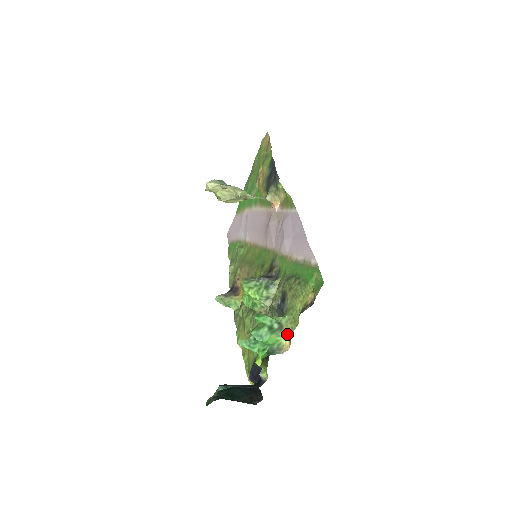
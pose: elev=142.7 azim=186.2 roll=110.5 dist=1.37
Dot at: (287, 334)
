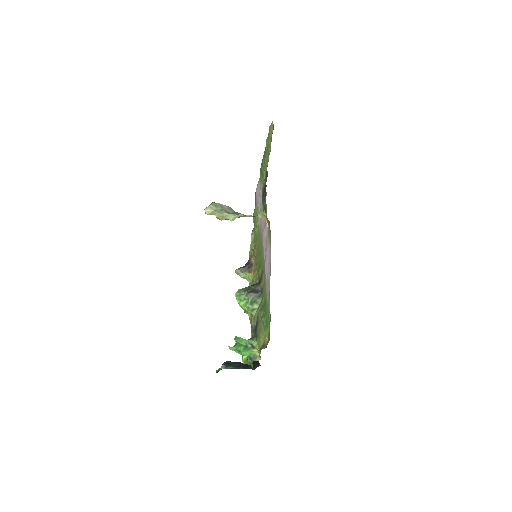
Dot at: (258, 351)
